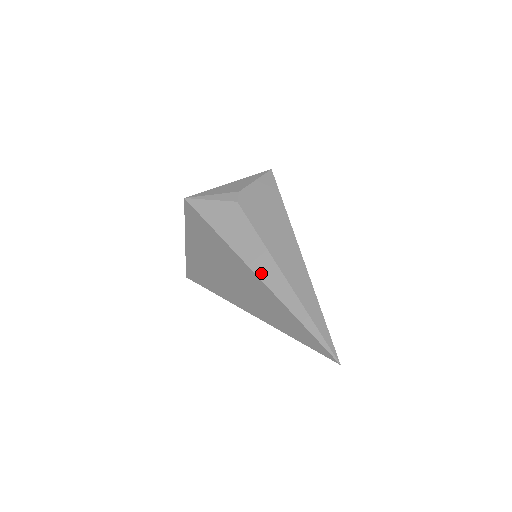
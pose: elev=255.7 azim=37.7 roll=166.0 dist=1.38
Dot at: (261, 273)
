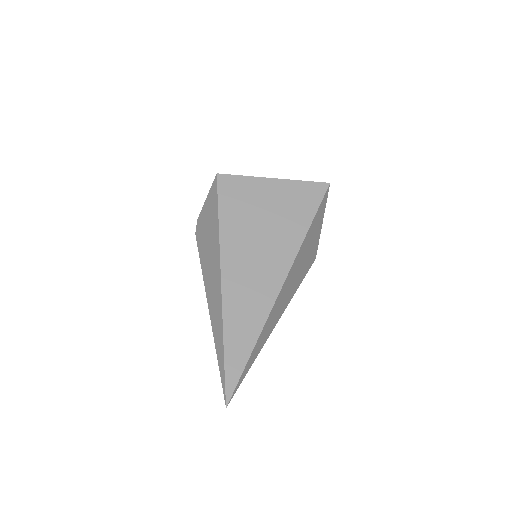
Dot at: occluded
